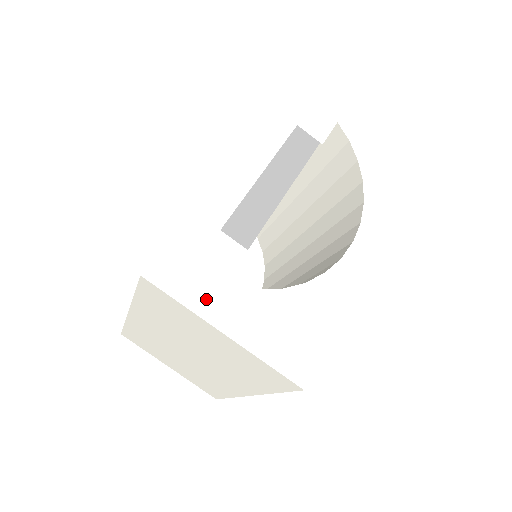
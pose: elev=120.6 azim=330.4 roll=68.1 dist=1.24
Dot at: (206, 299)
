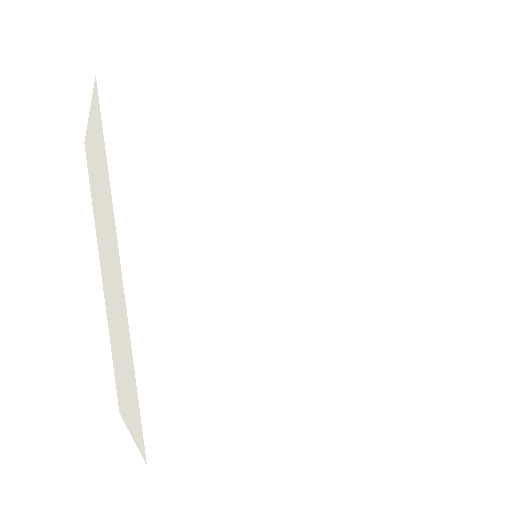
Dot at: occluded
